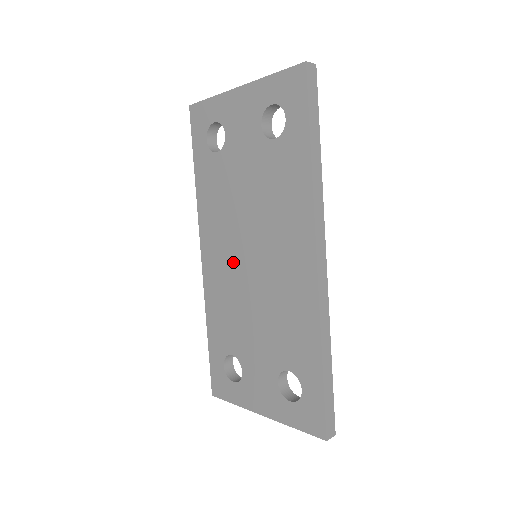
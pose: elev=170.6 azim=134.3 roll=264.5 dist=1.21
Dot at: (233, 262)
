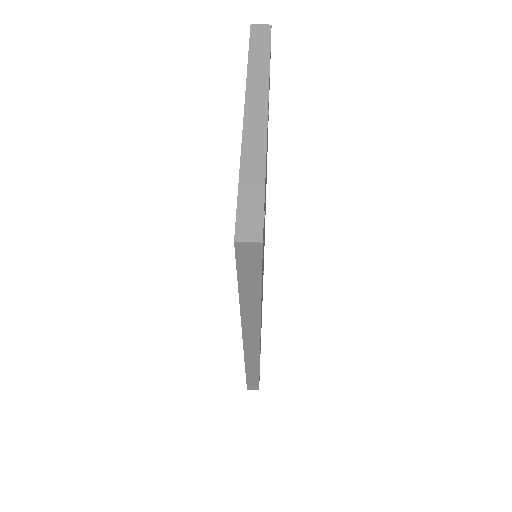
Dot at: occluded
